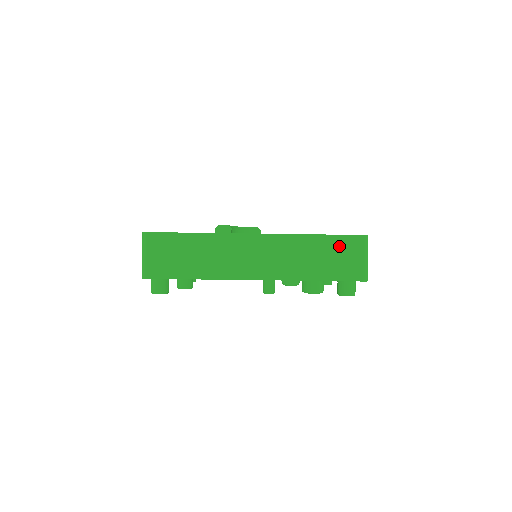
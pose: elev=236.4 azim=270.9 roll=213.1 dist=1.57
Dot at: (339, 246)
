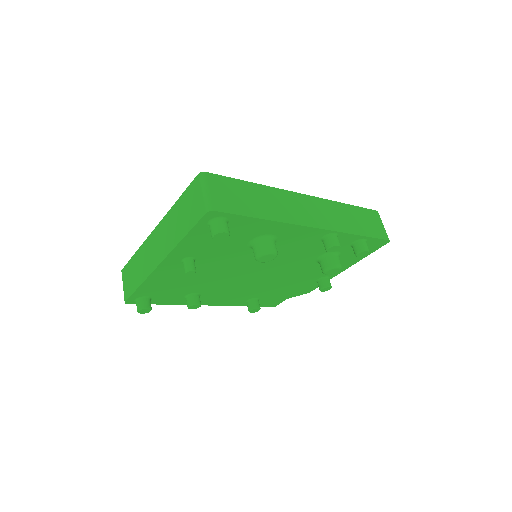
Dot at: (188, 197)
